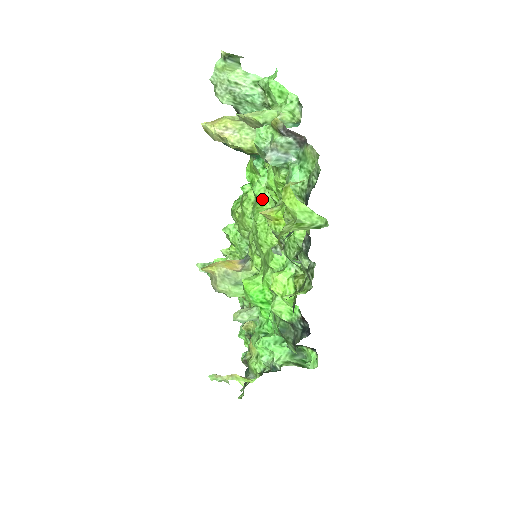
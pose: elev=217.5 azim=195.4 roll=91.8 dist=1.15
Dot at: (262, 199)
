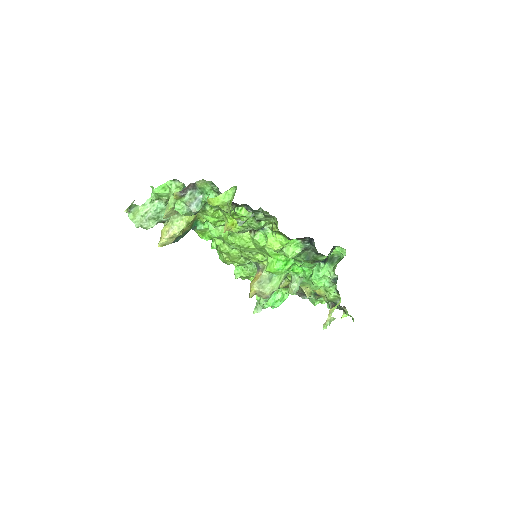
Dot at: (221, 234)
